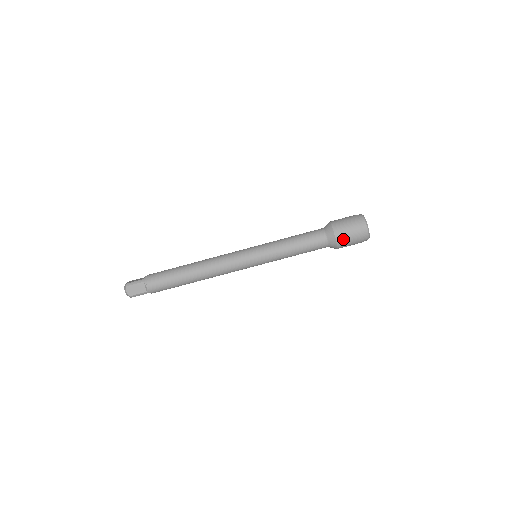
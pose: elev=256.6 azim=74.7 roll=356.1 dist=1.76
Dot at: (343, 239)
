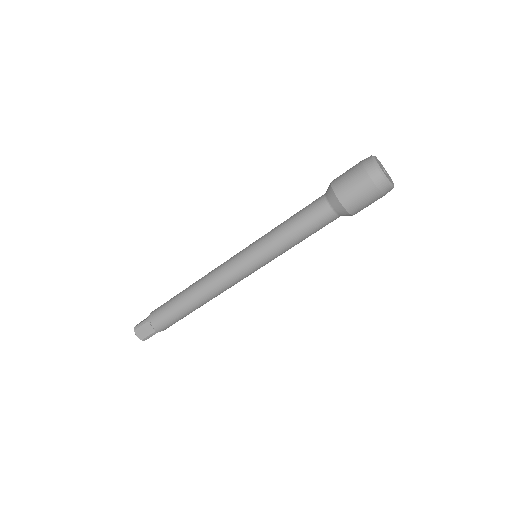
Dot at: (352, 201)
